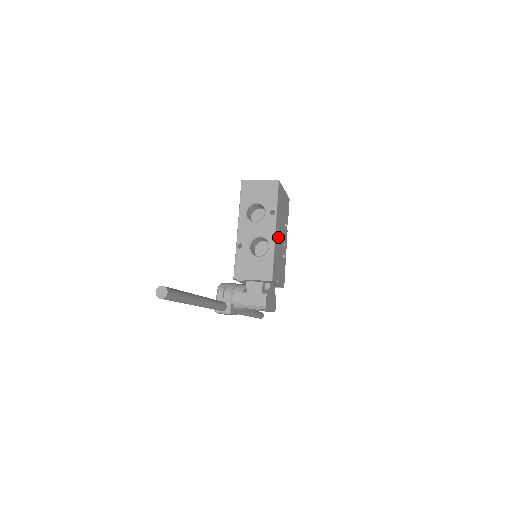
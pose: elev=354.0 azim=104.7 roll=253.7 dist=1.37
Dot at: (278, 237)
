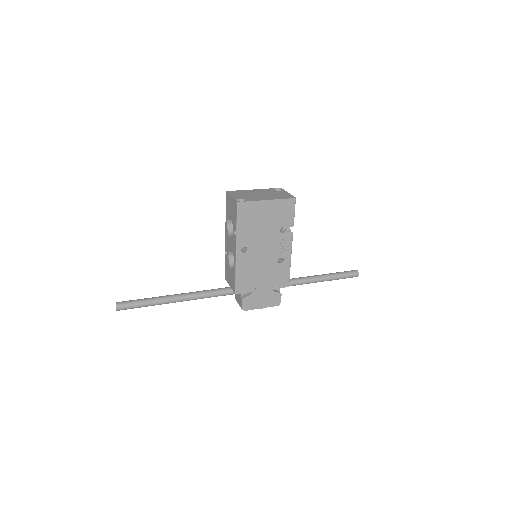
Dot at: (250, 252)
